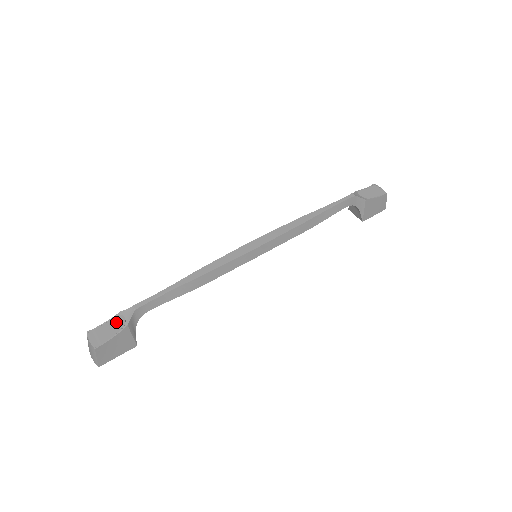
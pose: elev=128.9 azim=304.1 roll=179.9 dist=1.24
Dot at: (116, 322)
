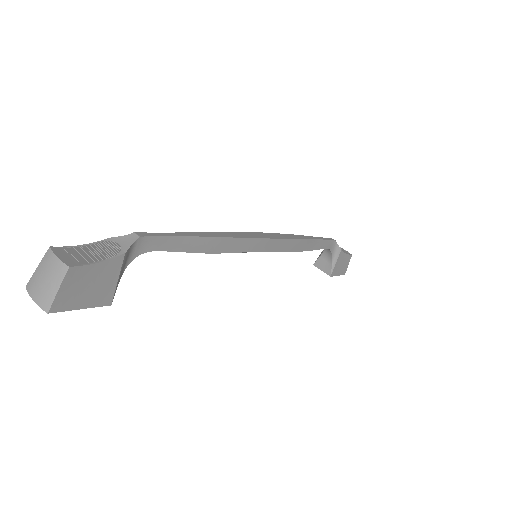
Dot at: (103, 247)
